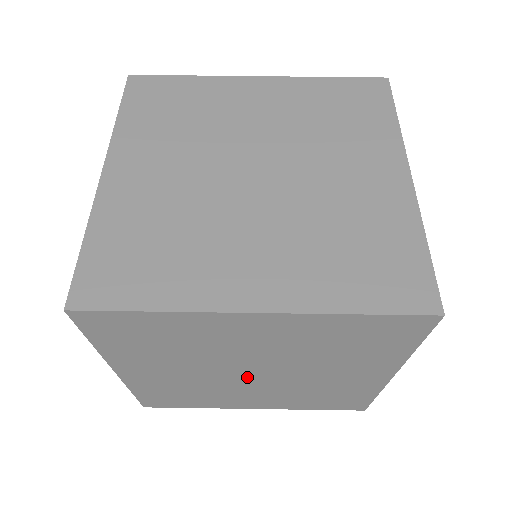
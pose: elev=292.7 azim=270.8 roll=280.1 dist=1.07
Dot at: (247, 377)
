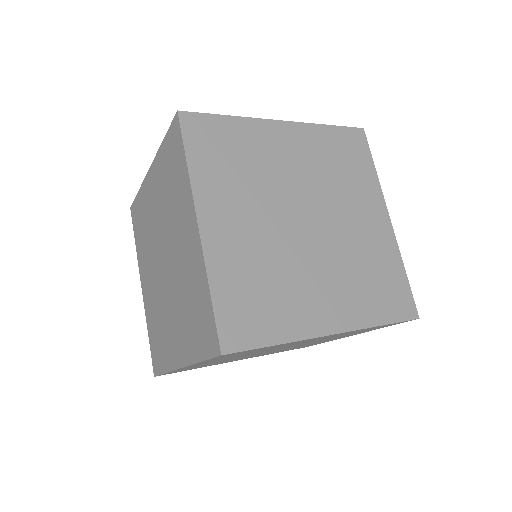
Dot at: (303, 230)
